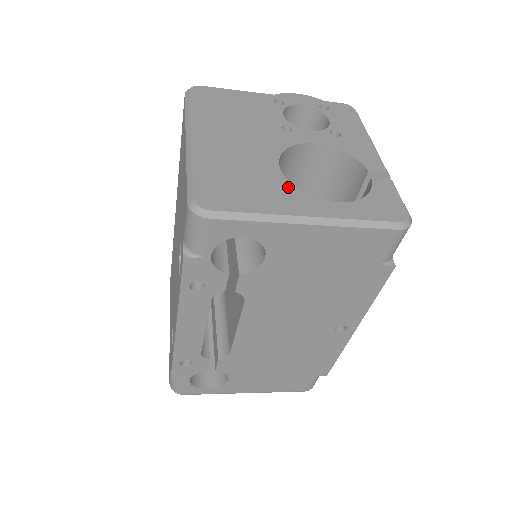
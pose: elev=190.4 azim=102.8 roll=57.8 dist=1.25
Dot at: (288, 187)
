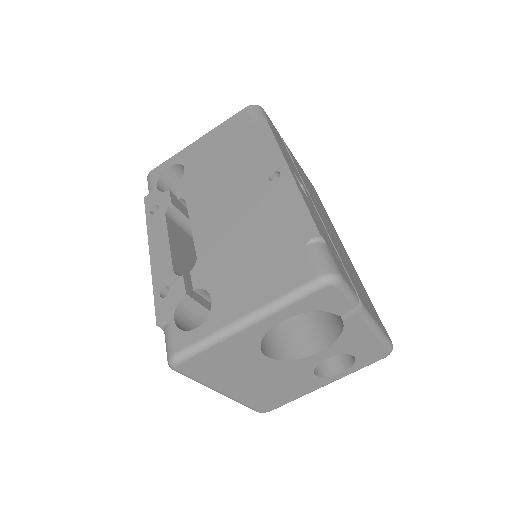
Dot at: occluded
